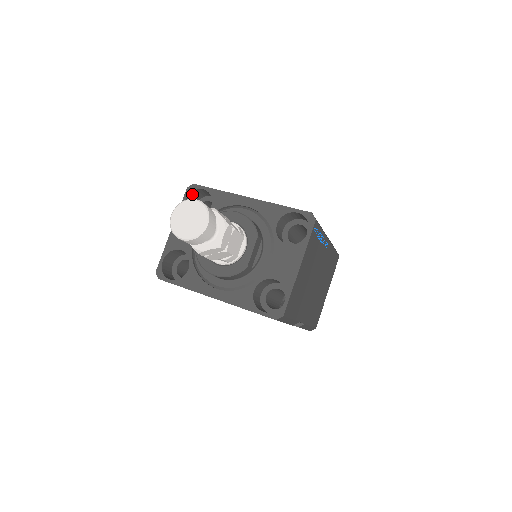
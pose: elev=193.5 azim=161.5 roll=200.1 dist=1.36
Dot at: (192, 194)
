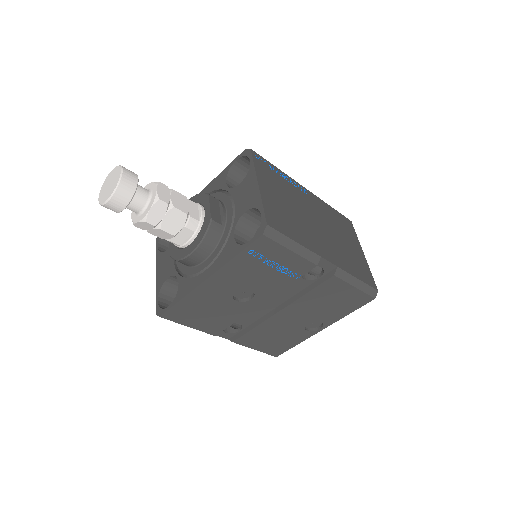
Dot at: (163, 240)
